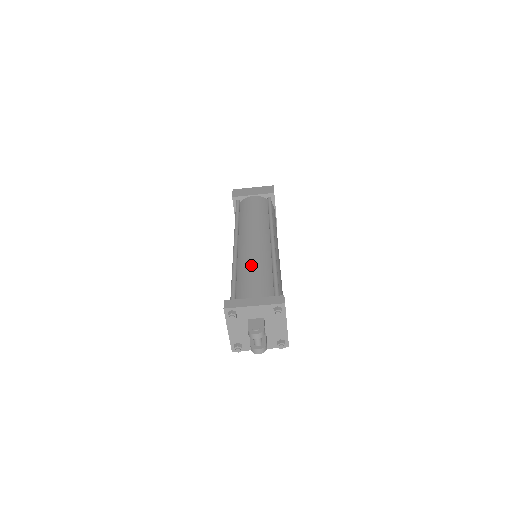
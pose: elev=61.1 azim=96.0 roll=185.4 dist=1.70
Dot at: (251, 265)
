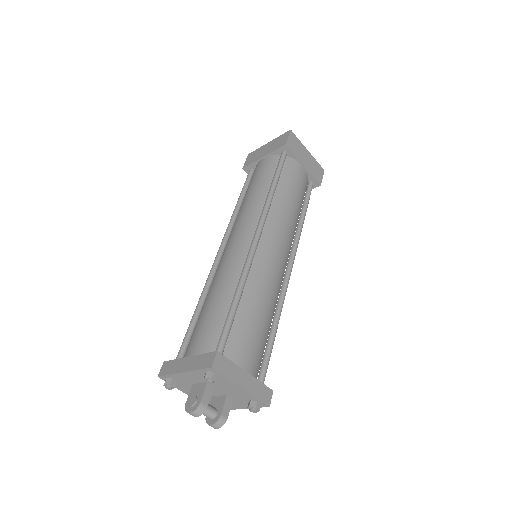
Dot at: (211, 292)
